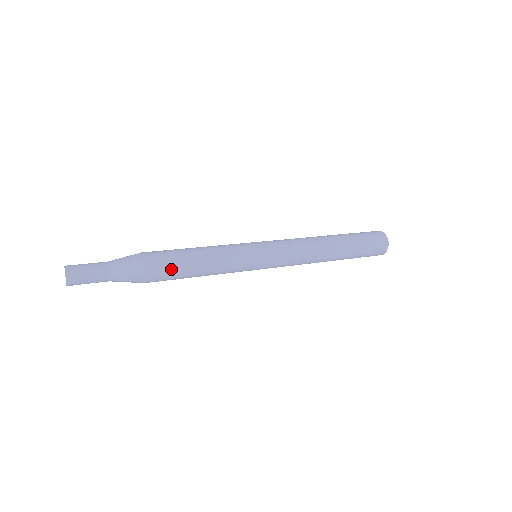
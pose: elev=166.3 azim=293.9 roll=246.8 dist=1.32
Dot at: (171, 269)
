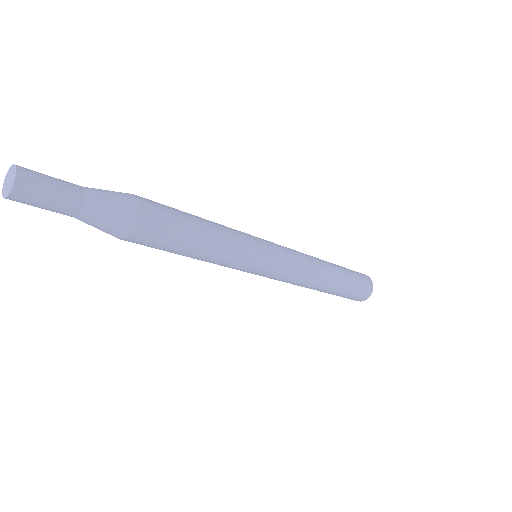
Dot at: (171, 216)
